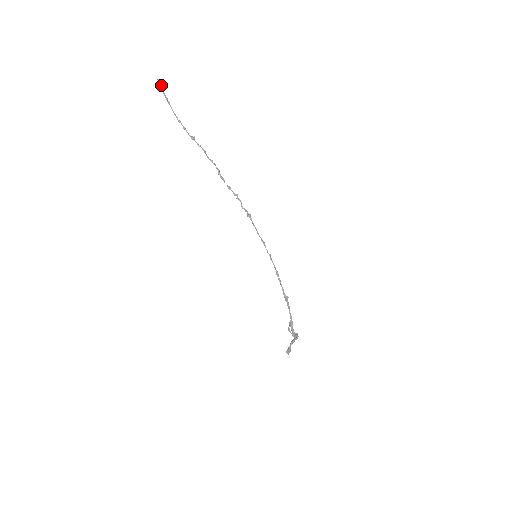
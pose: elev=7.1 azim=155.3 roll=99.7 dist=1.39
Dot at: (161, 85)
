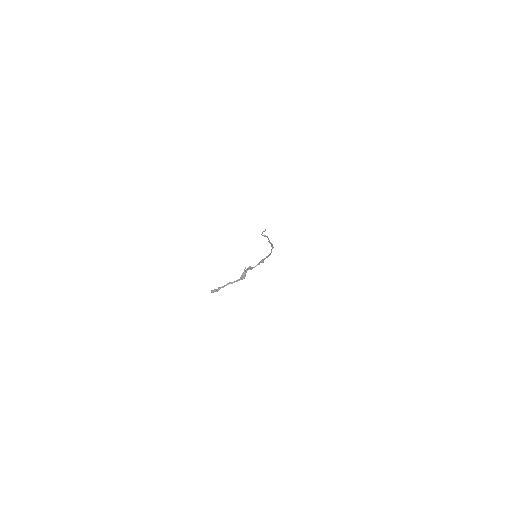
Dot at: occluded
